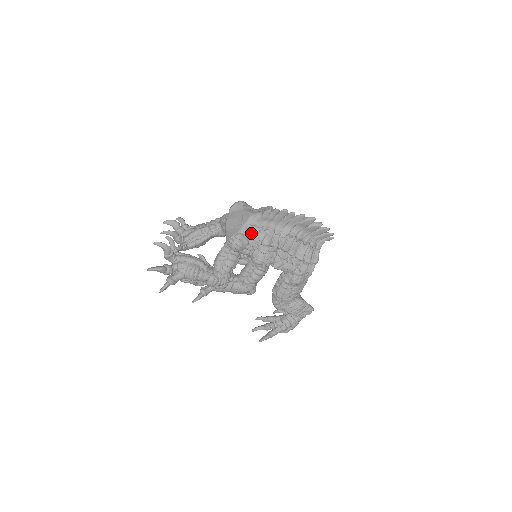
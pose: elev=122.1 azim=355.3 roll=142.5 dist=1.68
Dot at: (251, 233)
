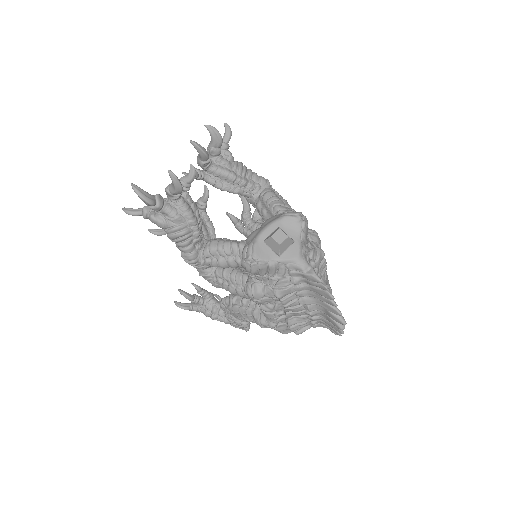
Dot at: (277, 270)
